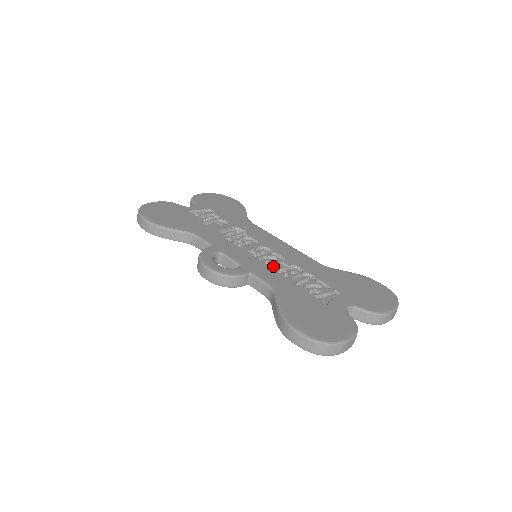
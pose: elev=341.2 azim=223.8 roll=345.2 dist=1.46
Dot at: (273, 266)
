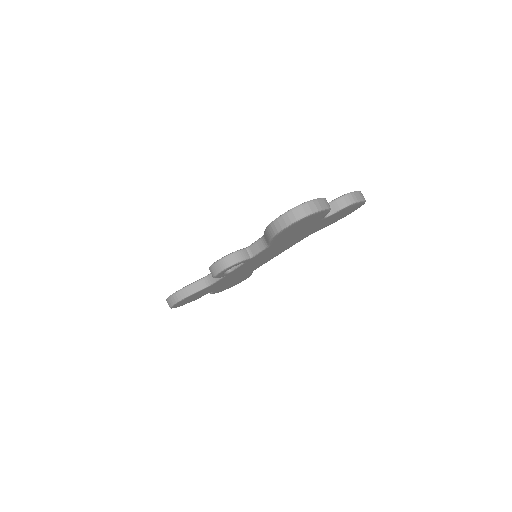
Dot at: occluded
